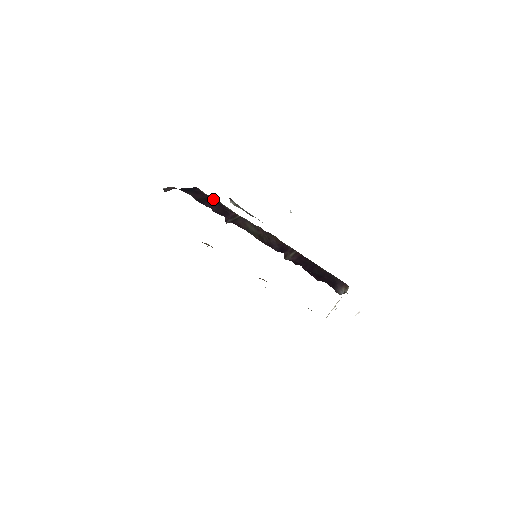
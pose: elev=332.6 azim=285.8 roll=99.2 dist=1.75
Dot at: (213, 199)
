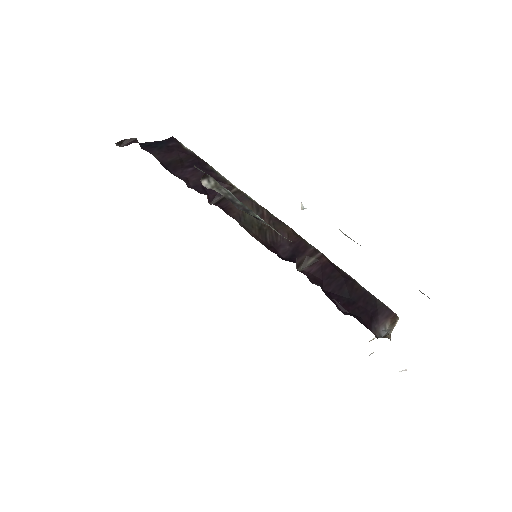
Dot at: (196, 160)
